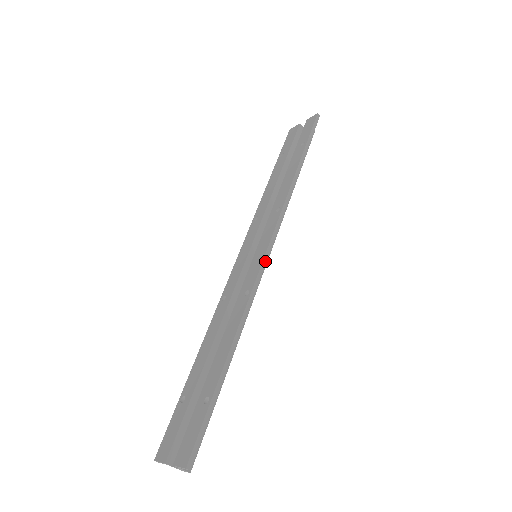
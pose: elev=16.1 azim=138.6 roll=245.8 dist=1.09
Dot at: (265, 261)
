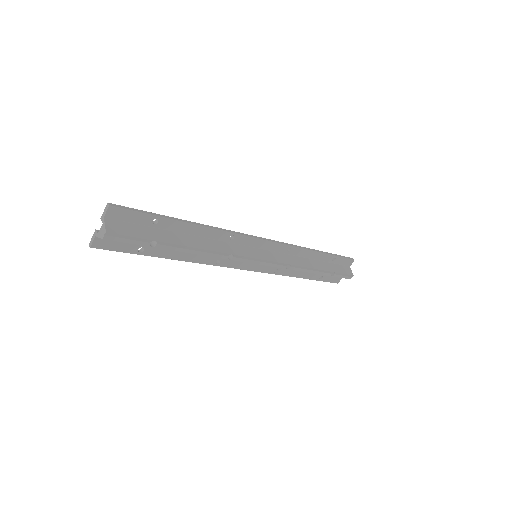
Dot at: (256, 237)
